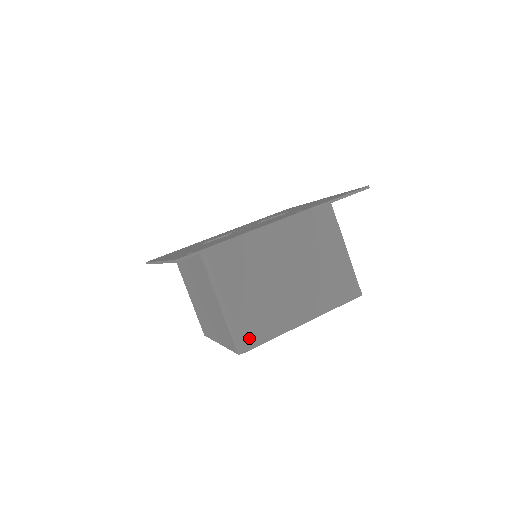
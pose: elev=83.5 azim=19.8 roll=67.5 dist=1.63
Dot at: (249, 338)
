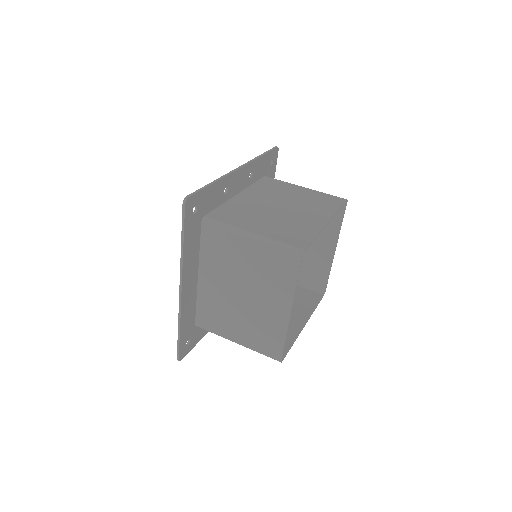
Dot at: (297, 242)
